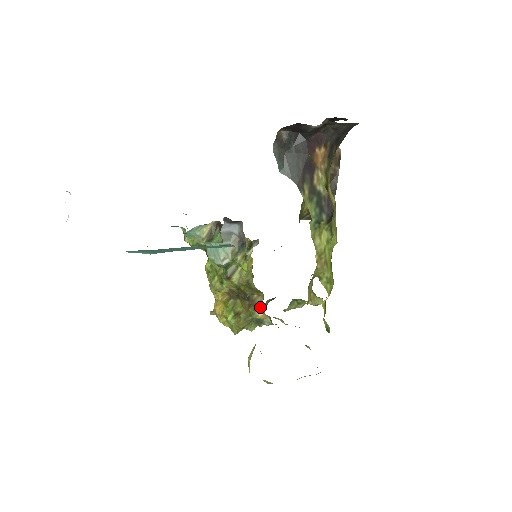
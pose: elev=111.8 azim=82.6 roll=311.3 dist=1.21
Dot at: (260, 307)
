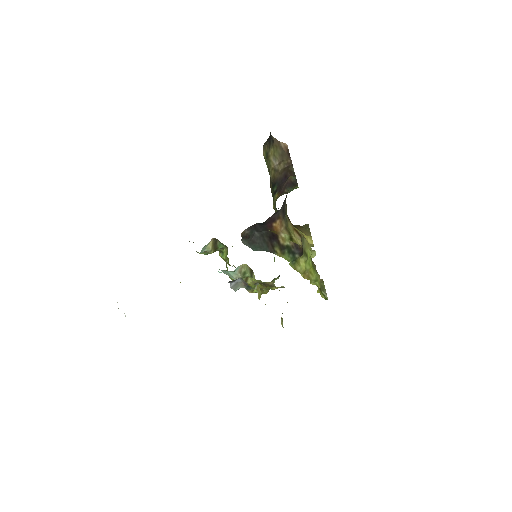
Dot at: (274, 286)
